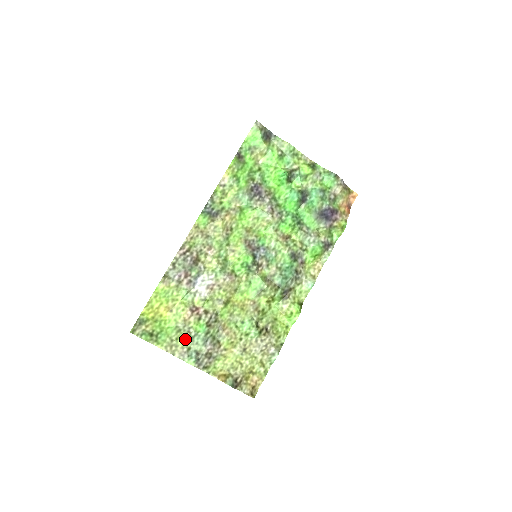
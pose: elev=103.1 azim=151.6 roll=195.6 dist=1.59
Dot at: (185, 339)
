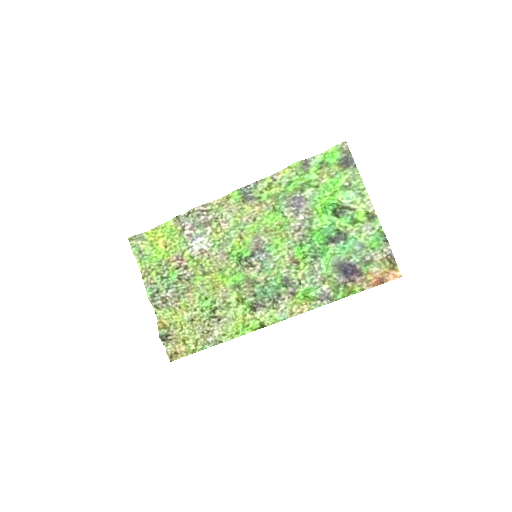
Dot at: (157, 274)
